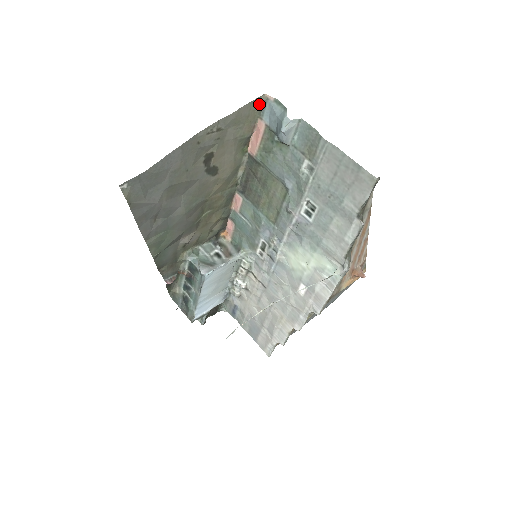
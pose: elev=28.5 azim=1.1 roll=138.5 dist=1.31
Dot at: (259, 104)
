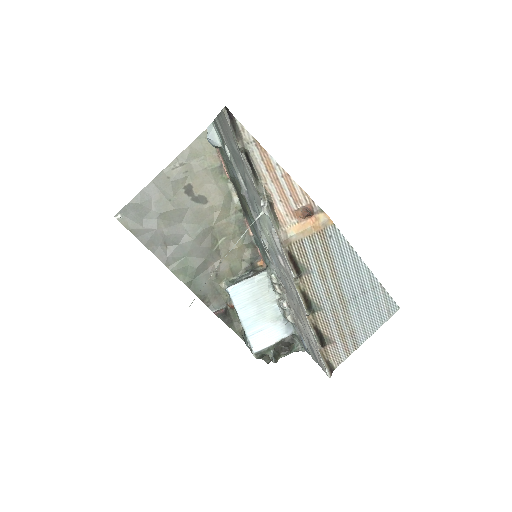
Dot at: occluded
